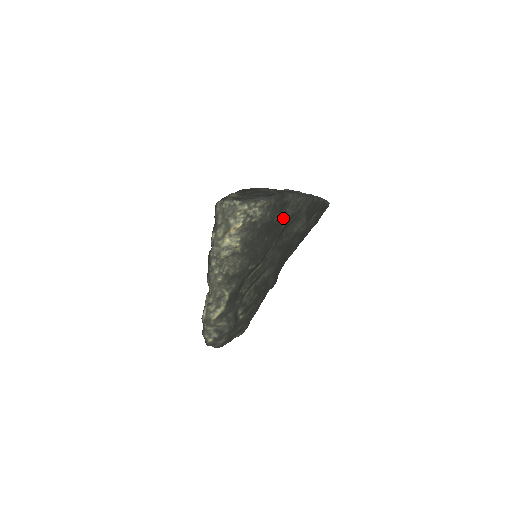
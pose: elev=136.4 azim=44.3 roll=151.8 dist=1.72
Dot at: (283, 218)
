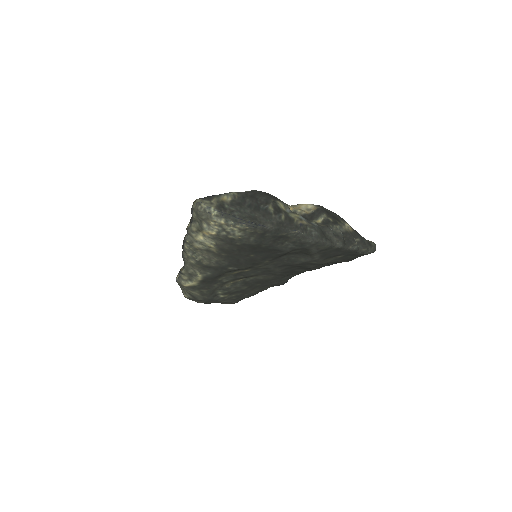
Dot at: (278, 247)
